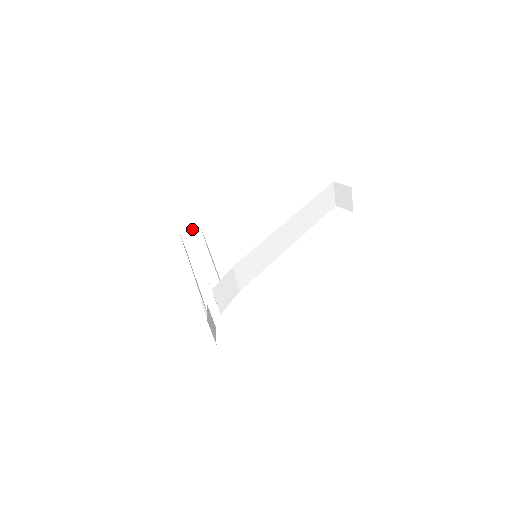
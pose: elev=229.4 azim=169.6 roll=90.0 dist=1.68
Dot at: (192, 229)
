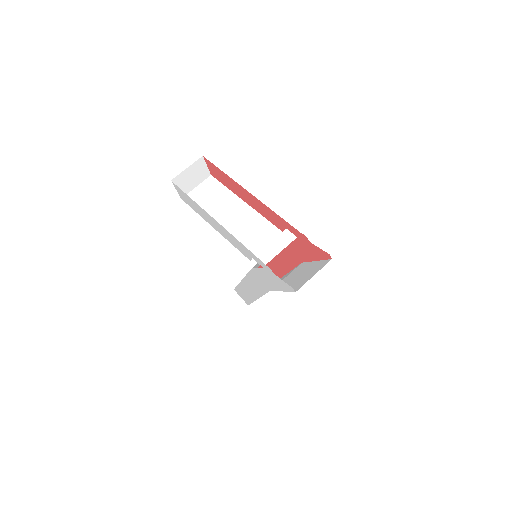
Dot at: (202, 171)
